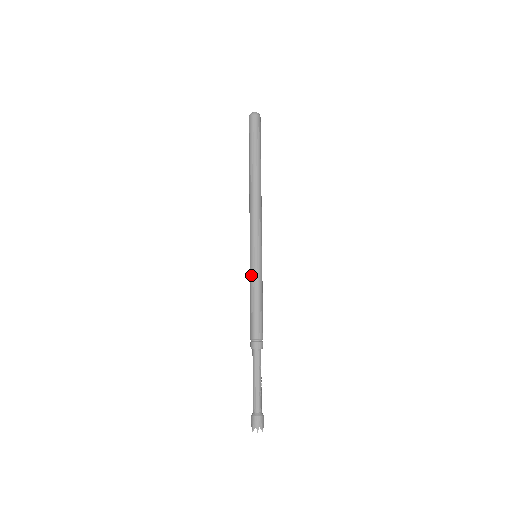
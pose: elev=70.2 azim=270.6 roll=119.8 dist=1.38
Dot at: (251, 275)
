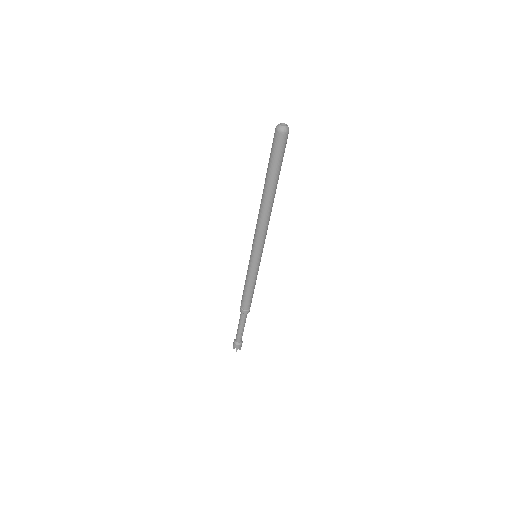
Dot at: (249, 271)
